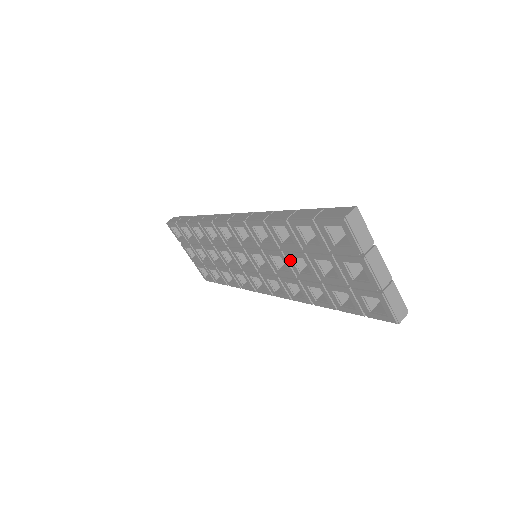
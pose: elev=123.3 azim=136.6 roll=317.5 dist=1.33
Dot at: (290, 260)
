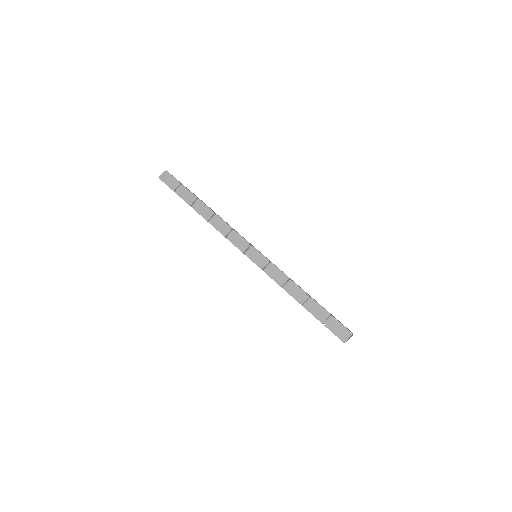
Dot at: occluded
